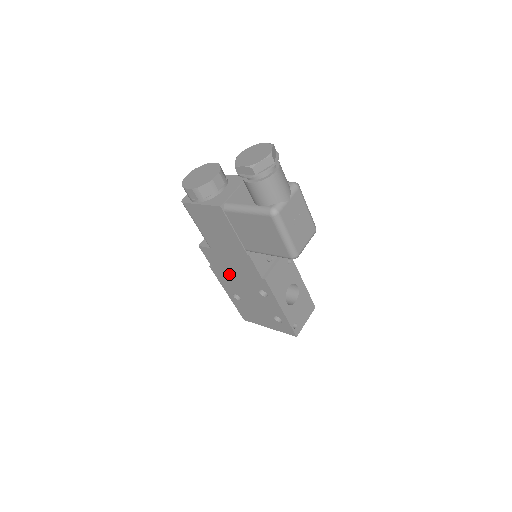
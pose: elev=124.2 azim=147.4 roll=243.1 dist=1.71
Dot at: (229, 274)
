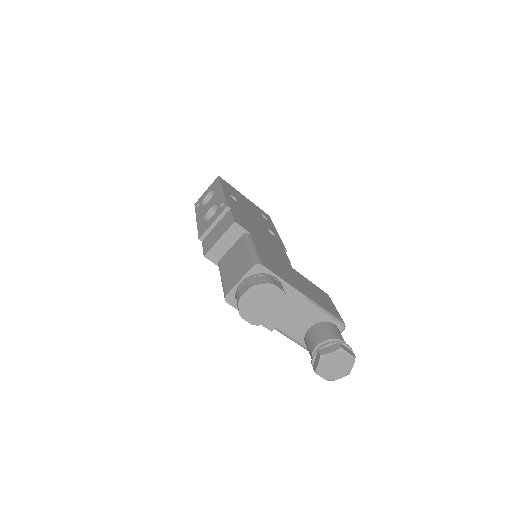
Dot at: occluded
